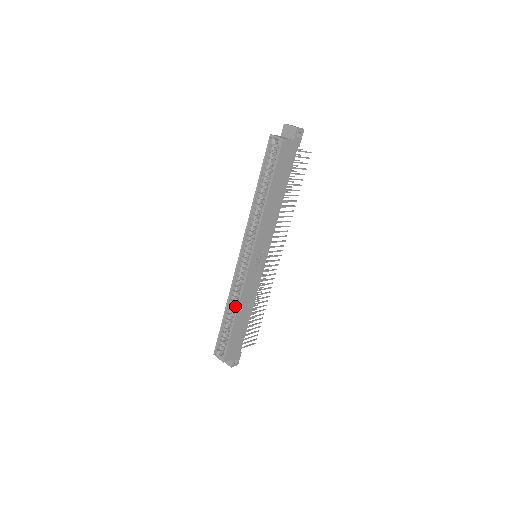
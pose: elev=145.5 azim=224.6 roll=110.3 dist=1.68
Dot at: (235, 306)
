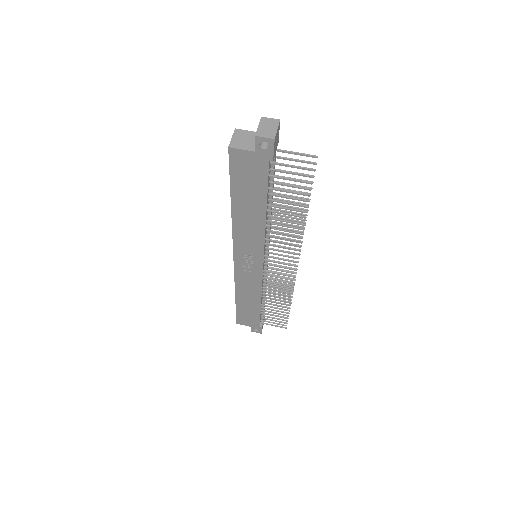
Dot at: occluded
